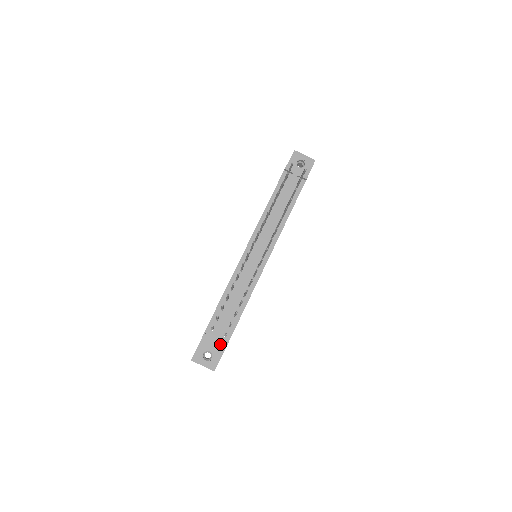
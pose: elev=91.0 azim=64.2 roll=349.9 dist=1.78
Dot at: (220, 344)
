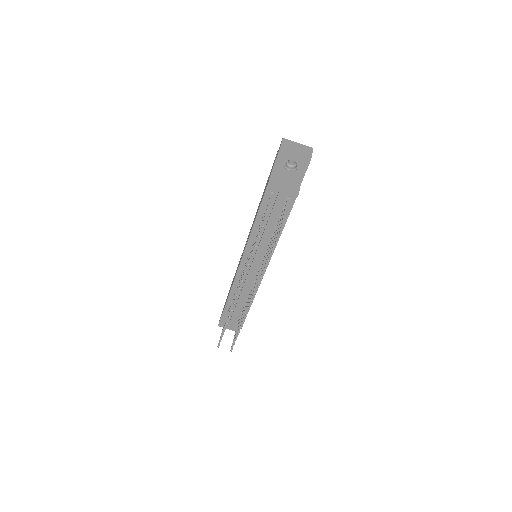
Dot at: (236, 326)
